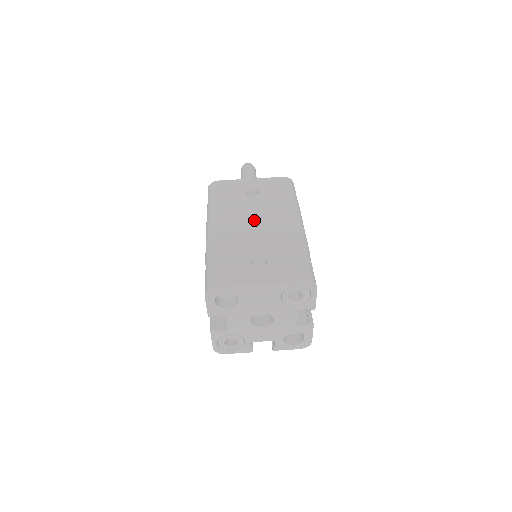
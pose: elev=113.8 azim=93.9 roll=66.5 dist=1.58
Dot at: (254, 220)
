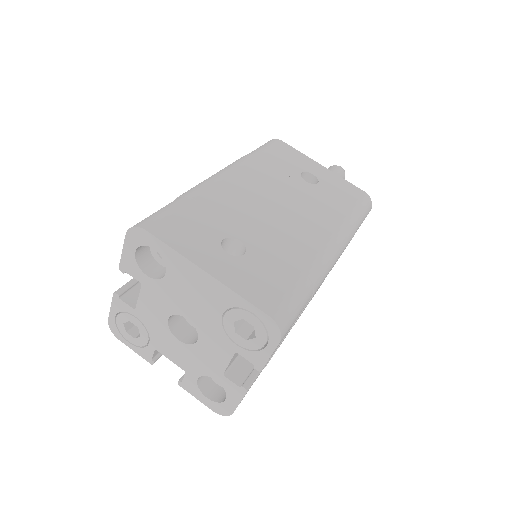
Dot at: (280, 202)
